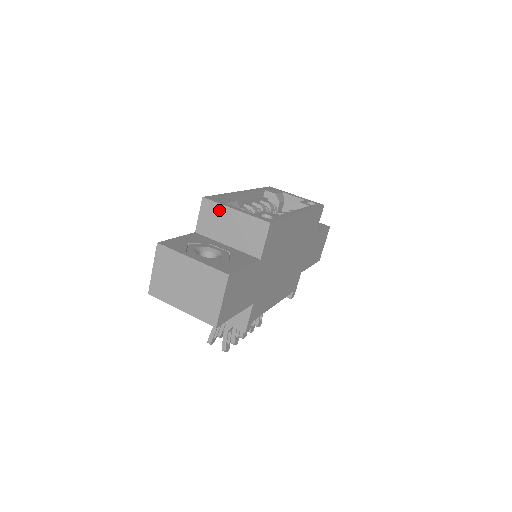
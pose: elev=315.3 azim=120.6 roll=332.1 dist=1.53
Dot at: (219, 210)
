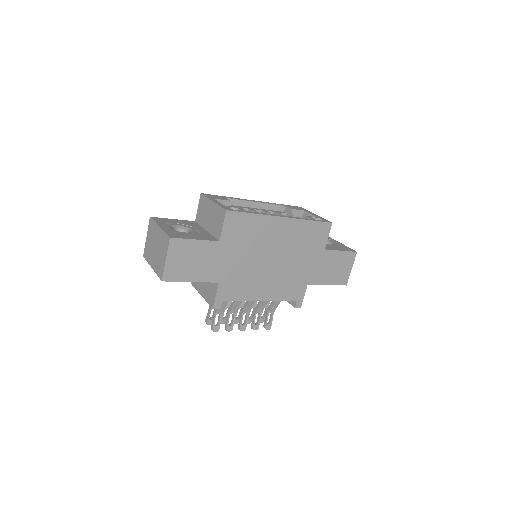
Dot at: (206, 202)
